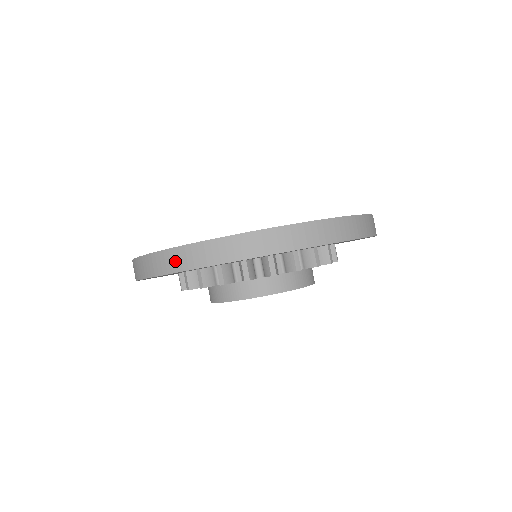
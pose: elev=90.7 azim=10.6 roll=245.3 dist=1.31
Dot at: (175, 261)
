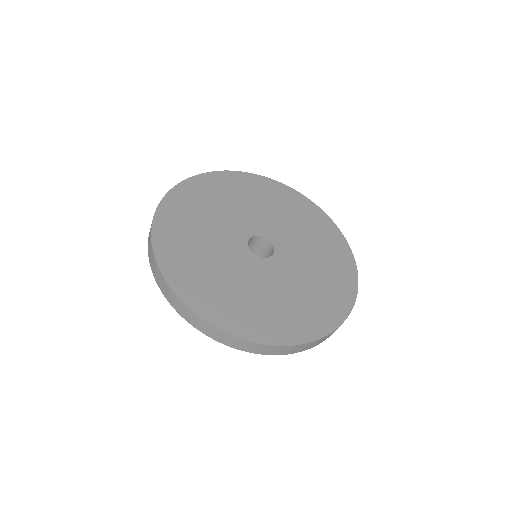
Dot at: occluded
